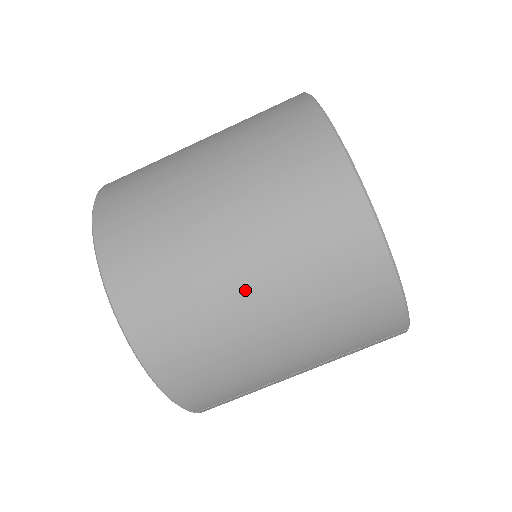
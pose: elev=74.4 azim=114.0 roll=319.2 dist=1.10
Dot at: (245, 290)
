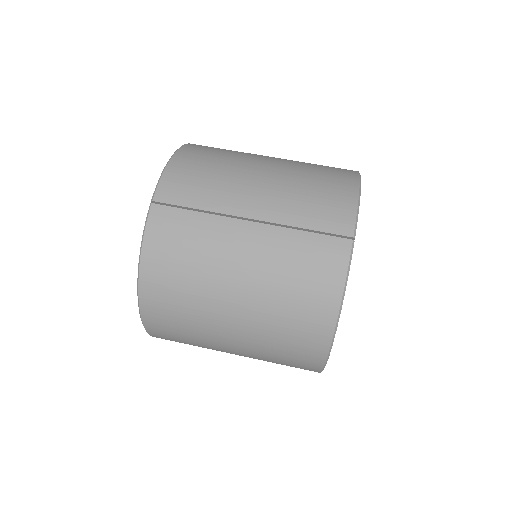
Dot at: (268, 157)
